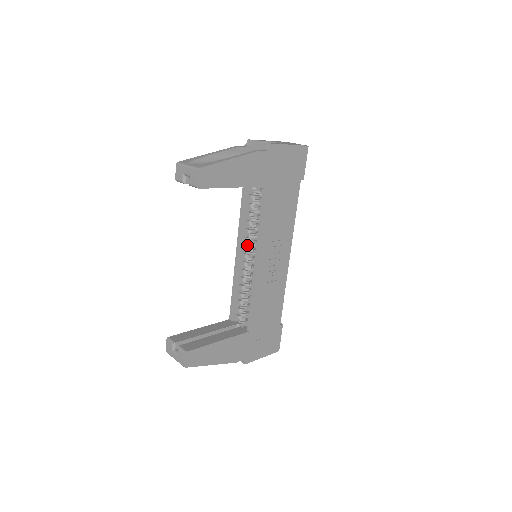
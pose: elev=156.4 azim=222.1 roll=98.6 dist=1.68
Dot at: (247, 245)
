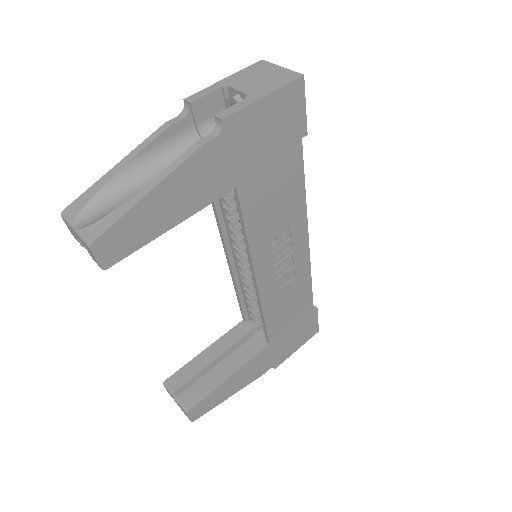
Dot at: (238, 248)
